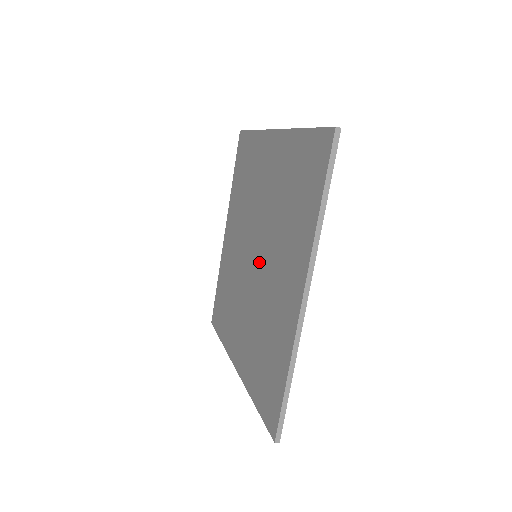
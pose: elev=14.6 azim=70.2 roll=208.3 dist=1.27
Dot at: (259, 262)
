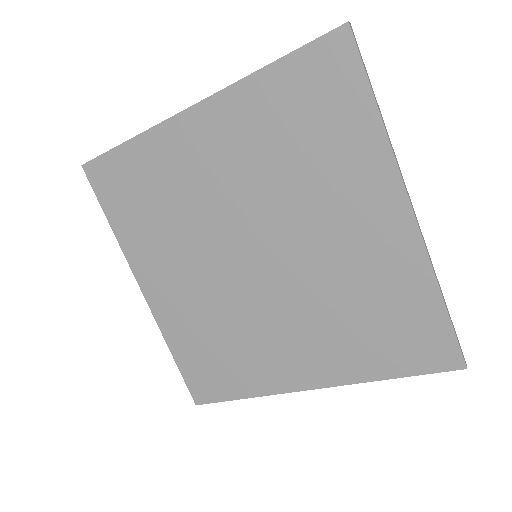
Dot at: (276, 252)
